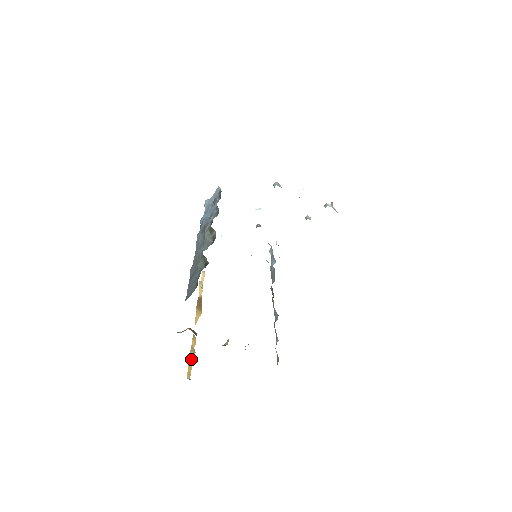
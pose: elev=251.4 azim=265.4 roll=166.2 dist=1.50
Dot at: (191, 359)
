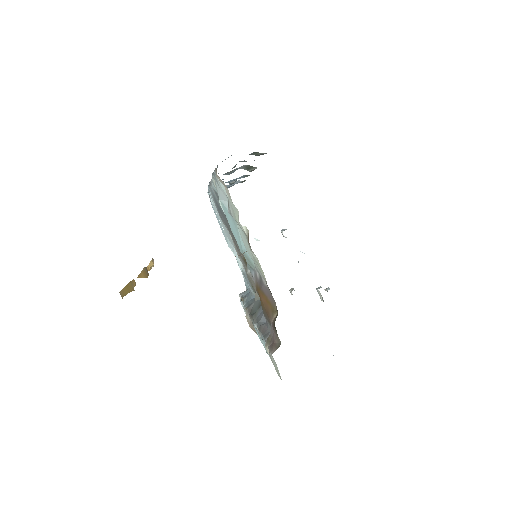
Dot at: (129, 287)
